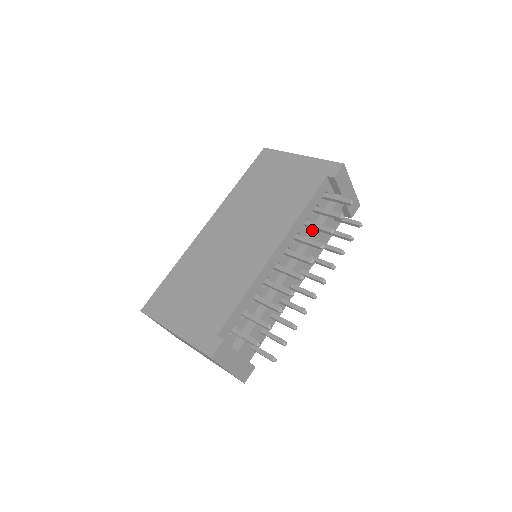
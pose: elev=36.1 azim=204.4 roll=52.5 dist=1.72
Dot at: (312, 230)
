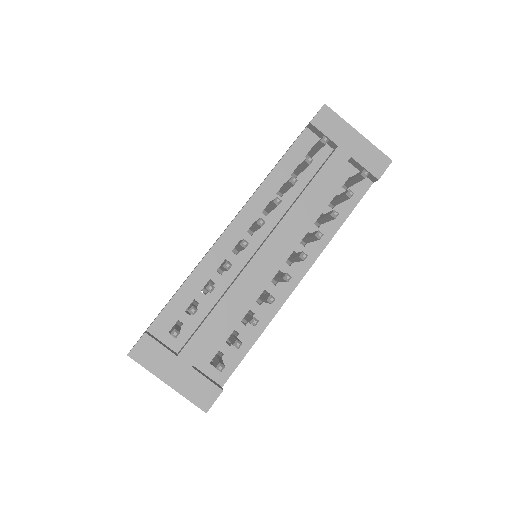
Dot at: (296, 198)
